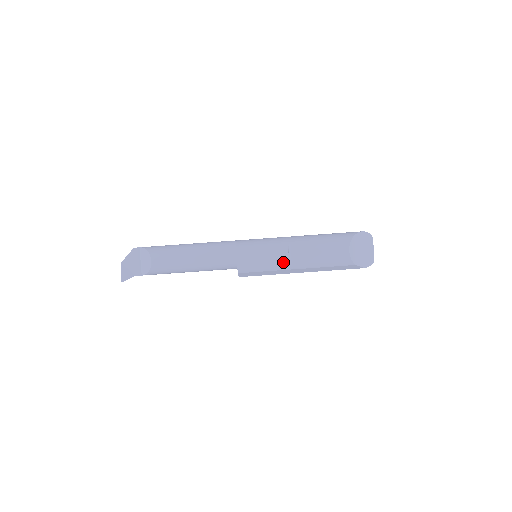
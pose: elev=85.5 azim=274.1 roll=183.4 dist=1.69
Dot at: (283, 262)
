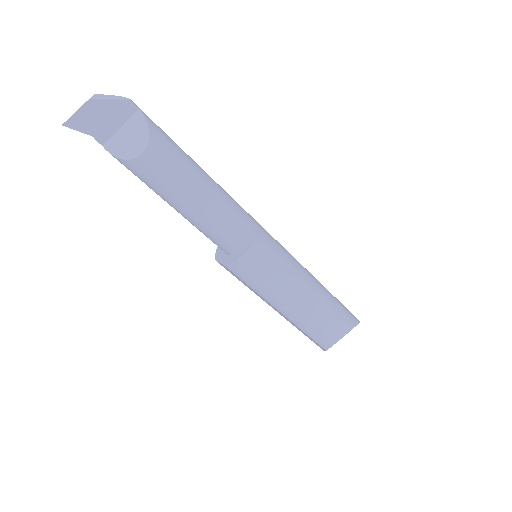
Dot at: (279, 299)
